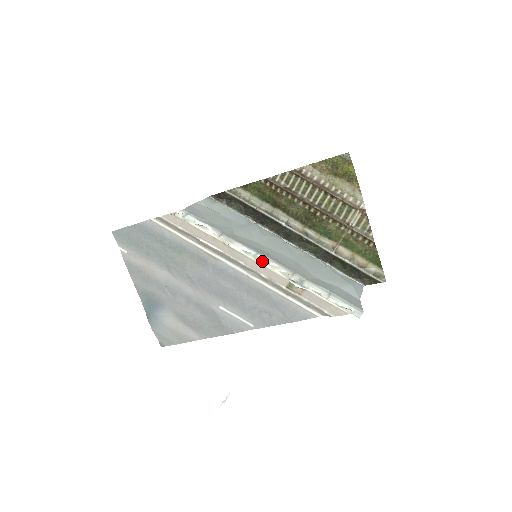
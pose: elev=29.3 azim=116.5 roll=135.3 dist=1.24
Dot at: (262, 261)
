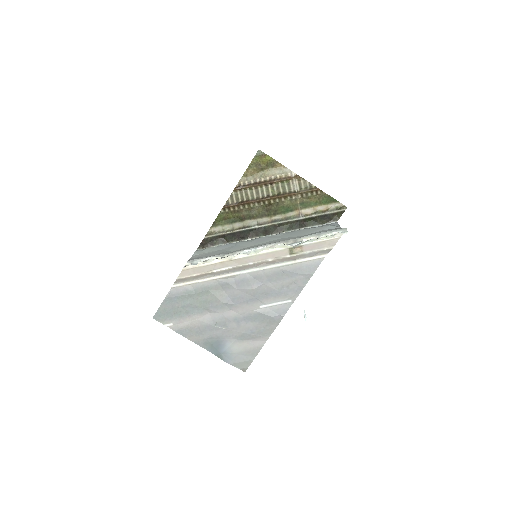
Dot at: (262, 251)
